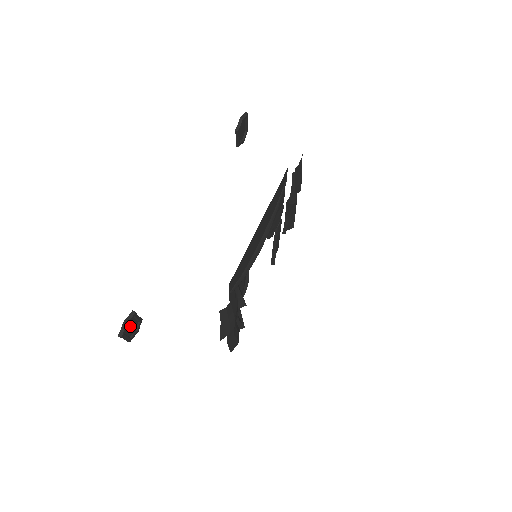
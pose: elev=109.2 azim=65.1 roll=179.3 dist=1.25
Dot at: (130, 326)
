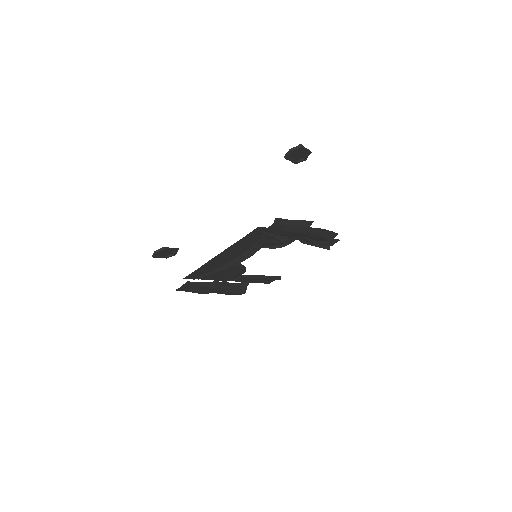
Dot at: (164, 252)
